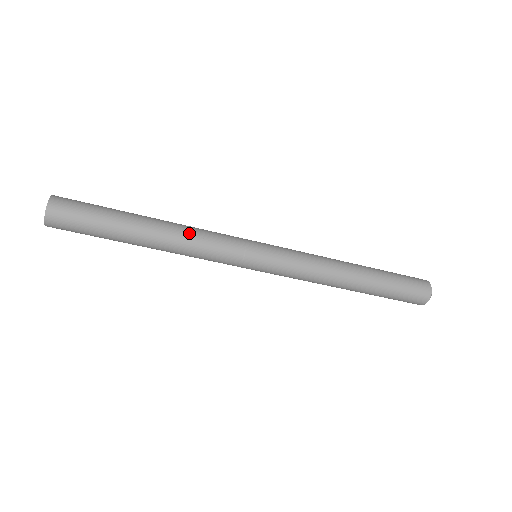
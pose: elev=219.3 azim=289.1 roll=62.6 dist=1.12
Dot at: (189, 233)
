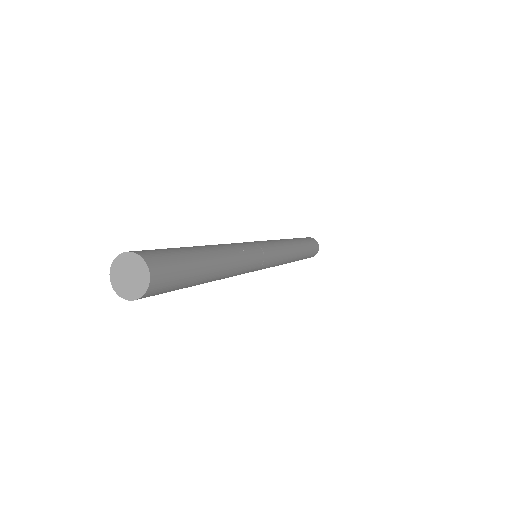
Dot at: (240, 262)
